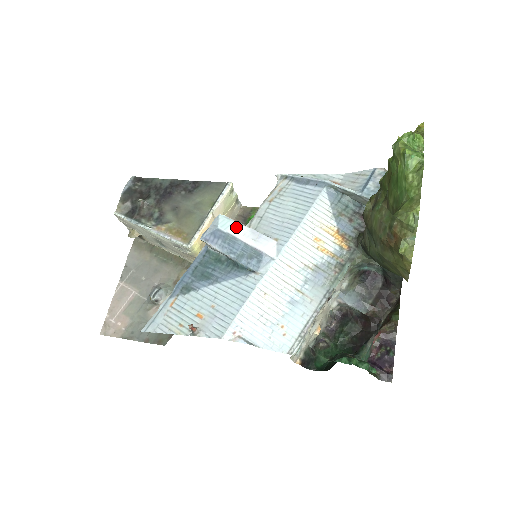
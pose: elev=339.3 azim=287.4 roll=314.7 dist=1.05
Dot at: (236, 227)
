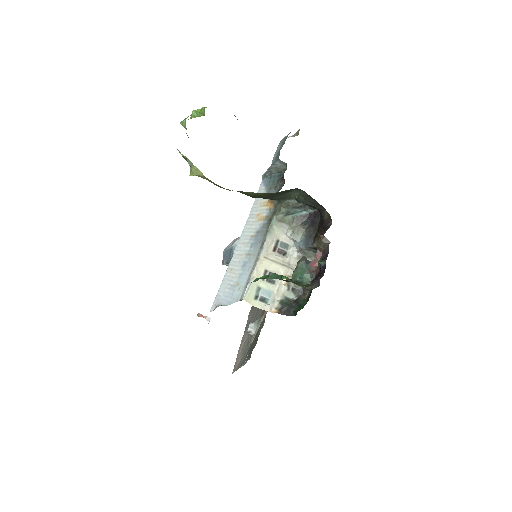
Dot at: (231, 243)
